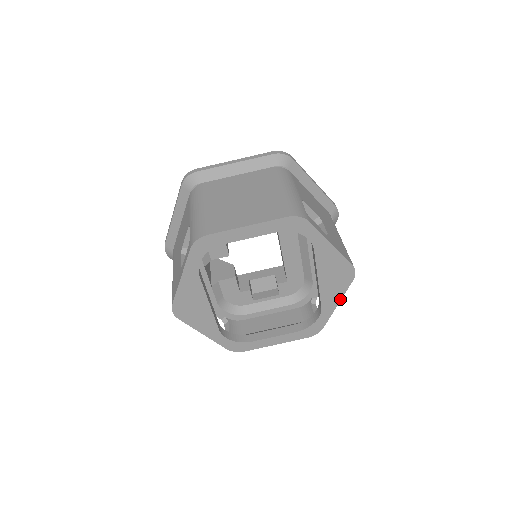
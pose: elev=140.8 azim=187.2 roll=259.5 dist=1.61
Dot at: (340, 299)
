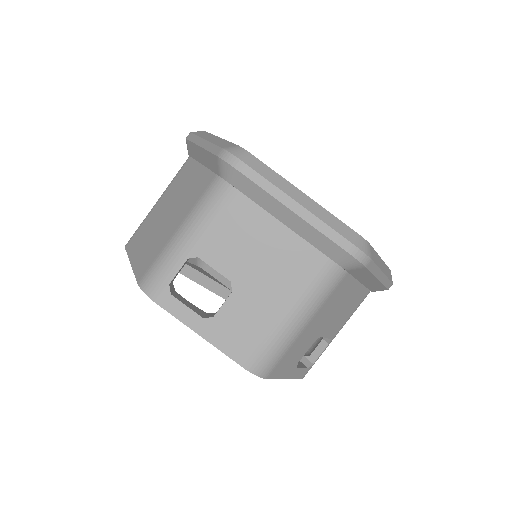
Dot at: (280, 377)
